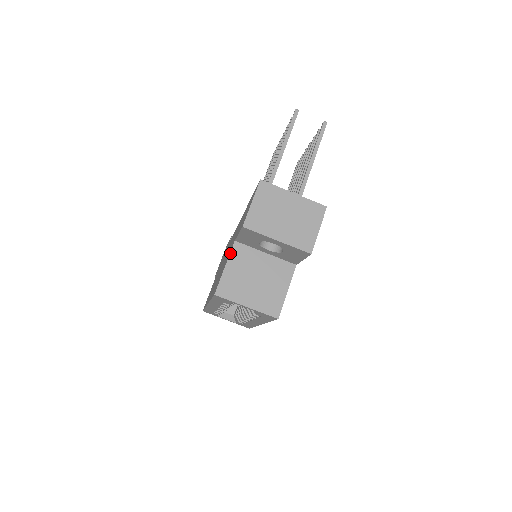
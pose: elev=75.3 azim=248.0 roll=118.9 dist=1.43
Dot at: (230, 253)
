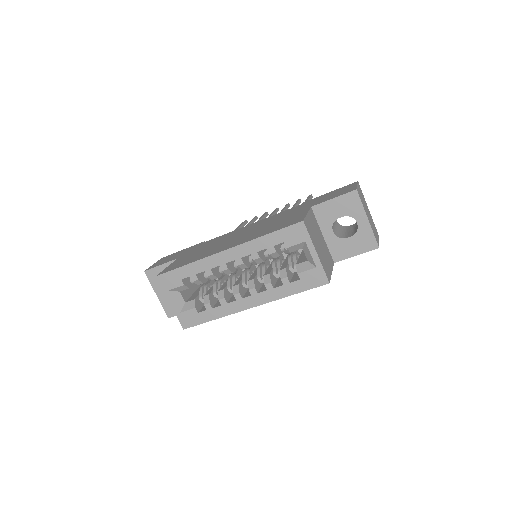
Dot at: (309, 210)
